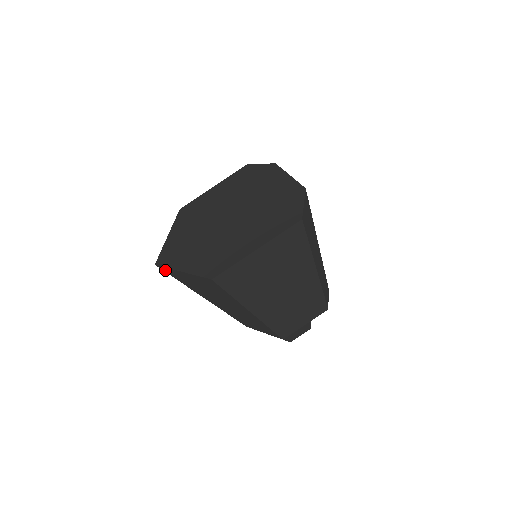
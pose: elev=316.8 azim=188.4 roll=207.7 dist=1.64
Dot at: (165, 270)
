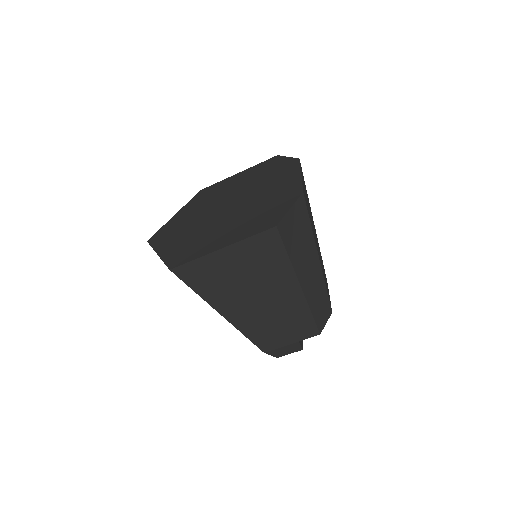
Dot at: occluded
